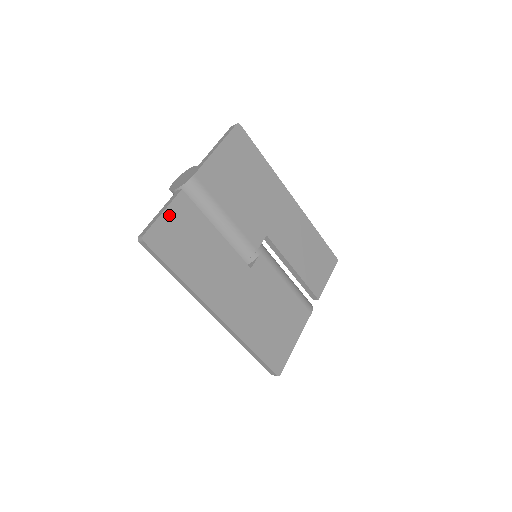
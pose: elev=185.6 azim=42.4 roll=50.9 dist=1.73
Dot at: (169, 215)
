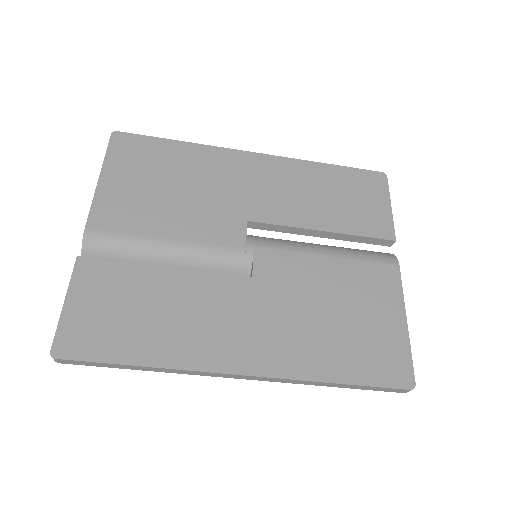
Dot at: (76, 300)
